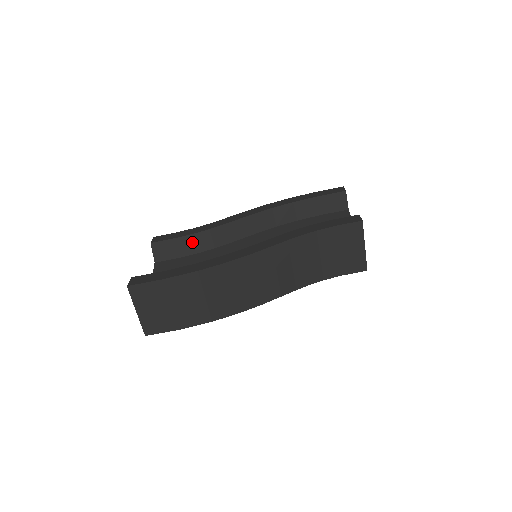
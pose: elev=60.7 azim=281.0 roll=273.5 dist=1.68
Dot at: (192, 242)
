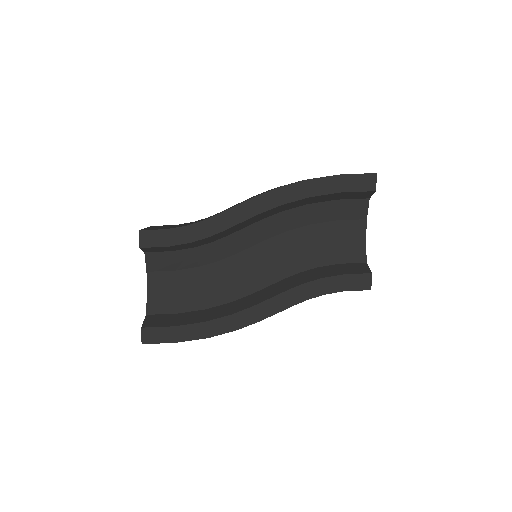
Dot at: (187, 245)
